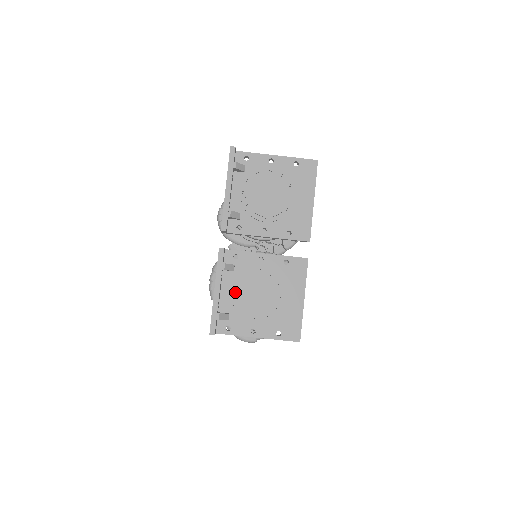
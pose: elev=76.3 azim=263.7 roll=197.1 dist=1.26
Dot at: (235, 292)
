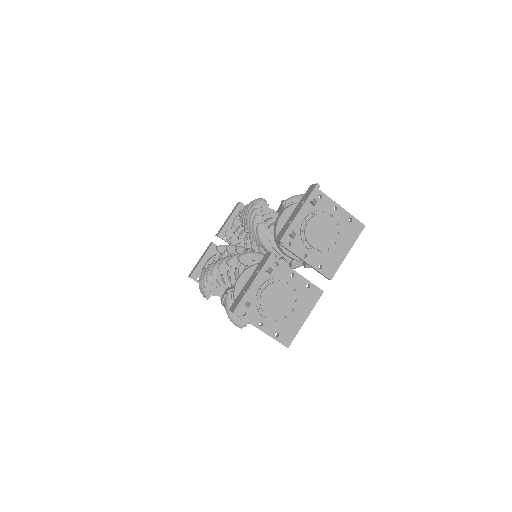
Dot at: (264, 290)
